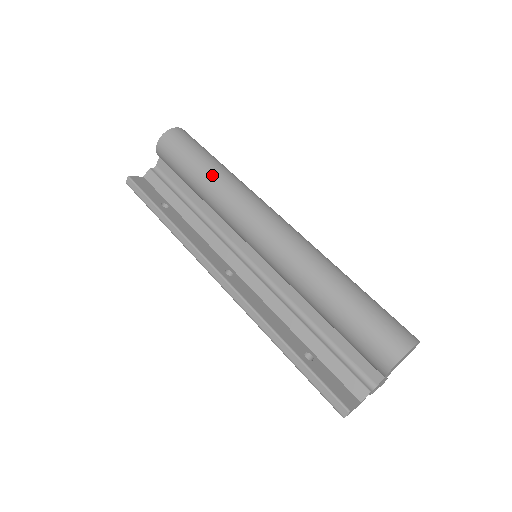
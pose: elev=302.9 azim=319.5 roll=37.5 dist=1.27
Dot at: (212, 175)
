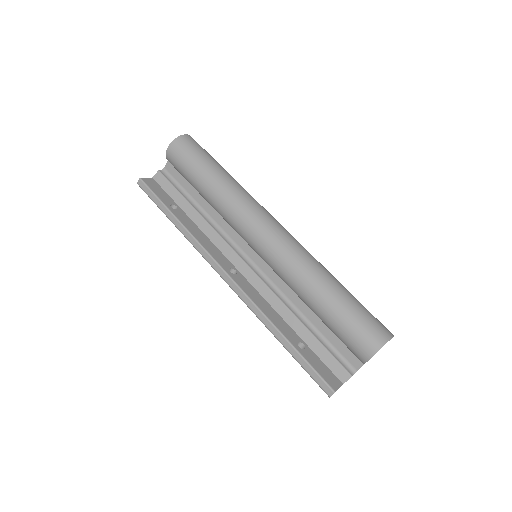
Dot at: (219, 183)
